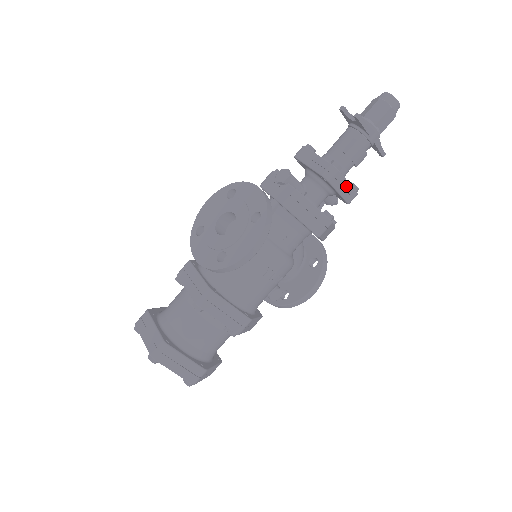
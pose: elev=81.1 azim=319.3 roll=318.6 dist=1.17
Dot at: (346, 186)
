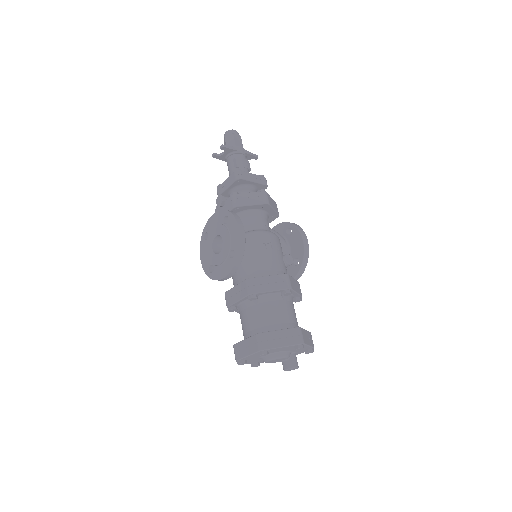
Dot at: (254, 176)
